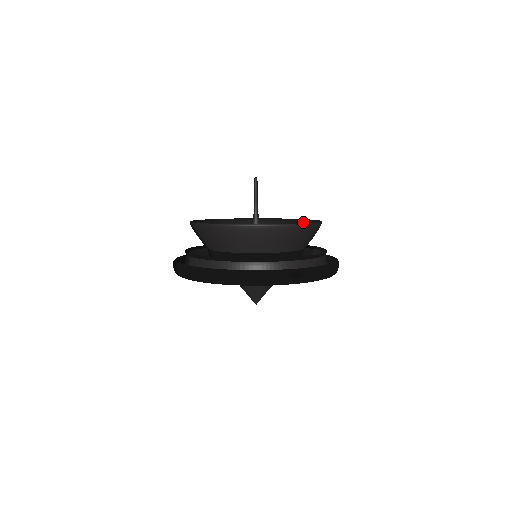
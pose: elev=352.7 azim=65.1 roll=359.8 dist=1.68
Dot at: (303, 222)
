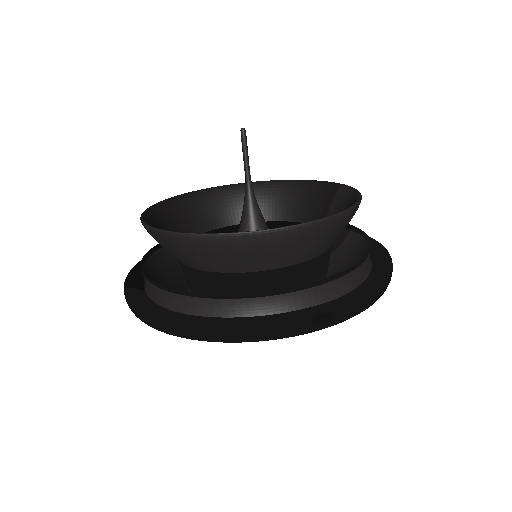
Dot at: (330, 188)
